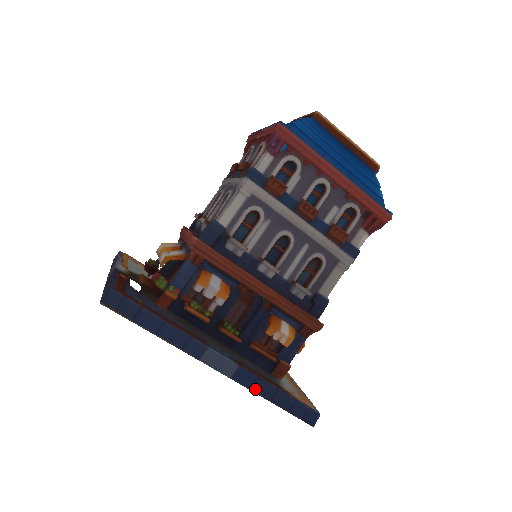
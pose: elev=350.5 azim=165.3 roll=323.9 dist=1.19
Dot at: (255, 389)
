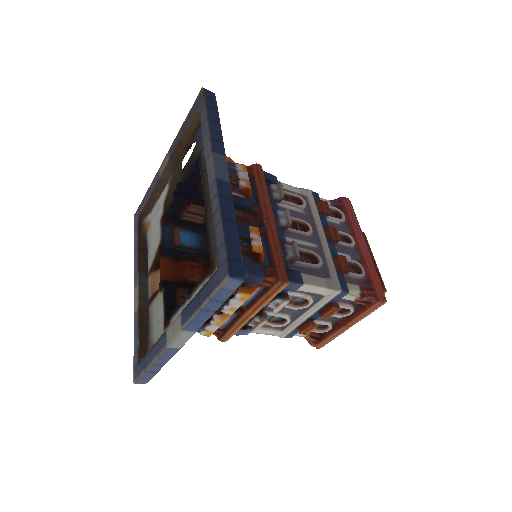
Dot at: (223, 202)
